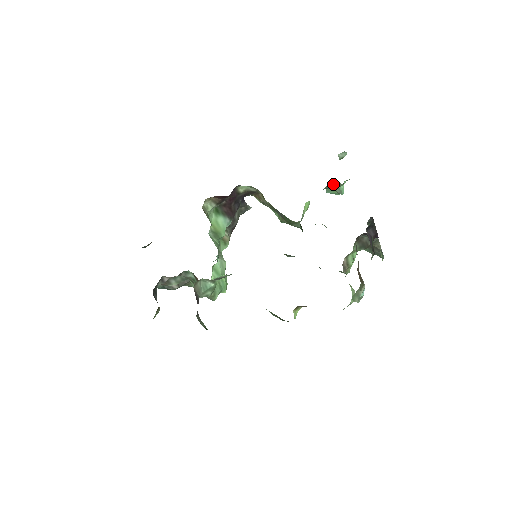
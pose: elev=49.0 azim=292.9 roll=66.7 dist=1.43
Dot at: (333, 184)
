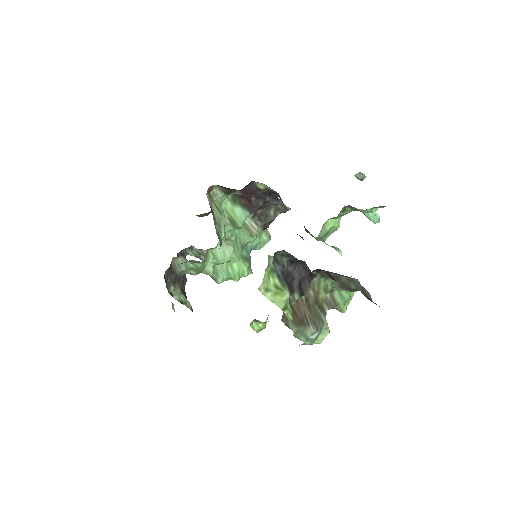
Dot at: (352, 207)
